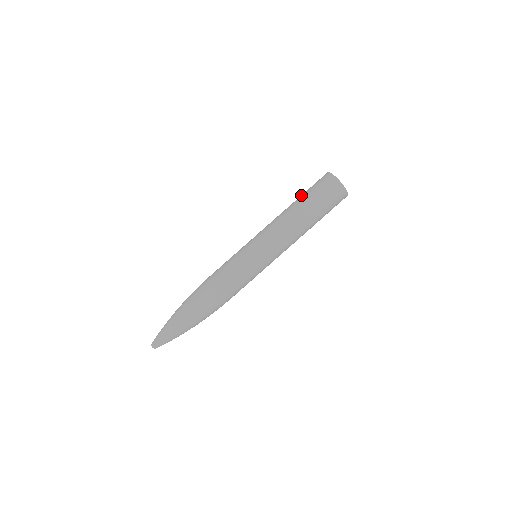
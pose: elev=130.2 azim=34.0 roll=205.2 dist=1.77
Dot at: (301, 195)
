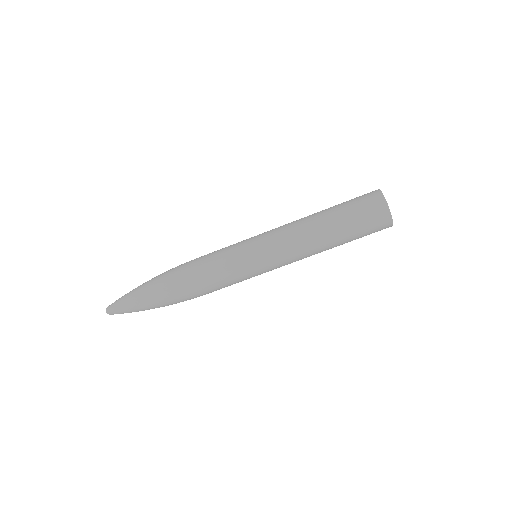
Dot at: (336, 205)
